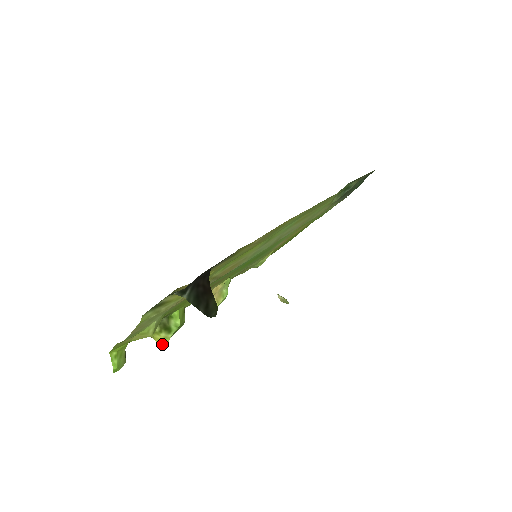
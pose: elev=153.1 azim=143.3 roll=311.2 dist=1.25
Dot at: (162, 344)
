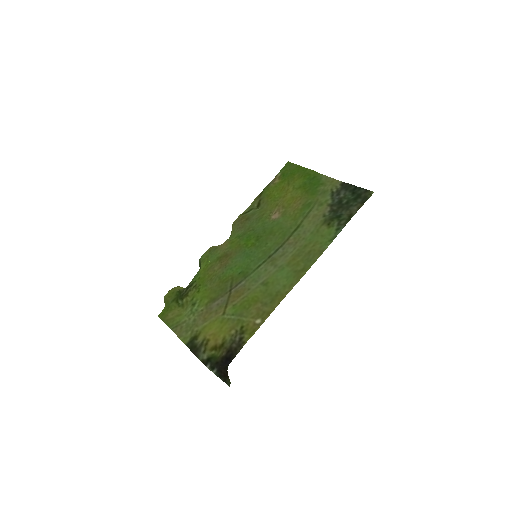
Dot at: occluded
